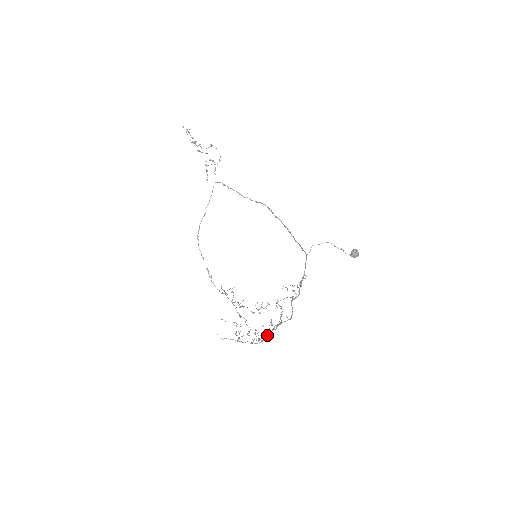
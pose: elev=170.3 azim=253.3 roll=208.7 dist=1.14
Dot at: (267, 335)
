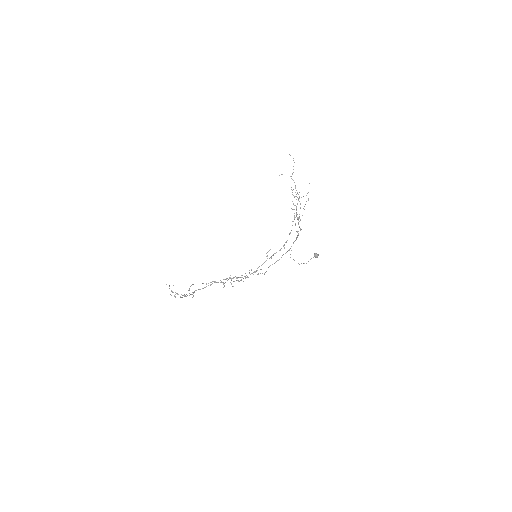
Dot at: (296, 208)
